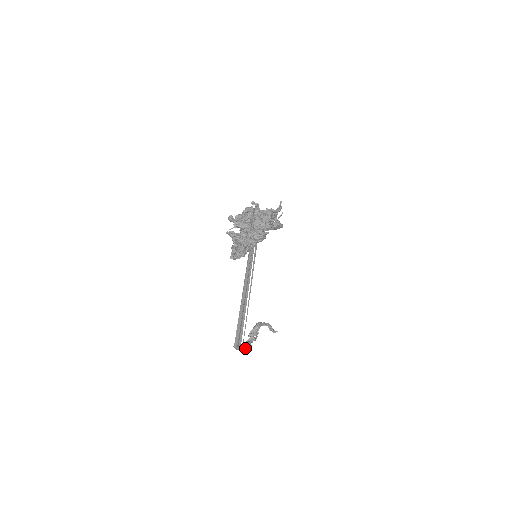
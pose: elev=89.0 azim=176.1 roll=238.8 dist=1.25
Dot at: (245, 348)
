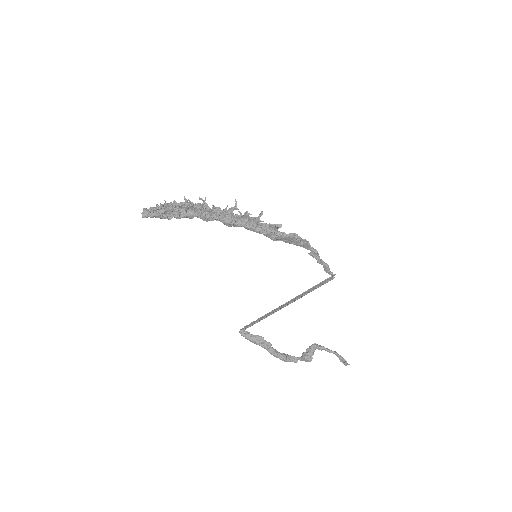
Dot at: (254, 339)
